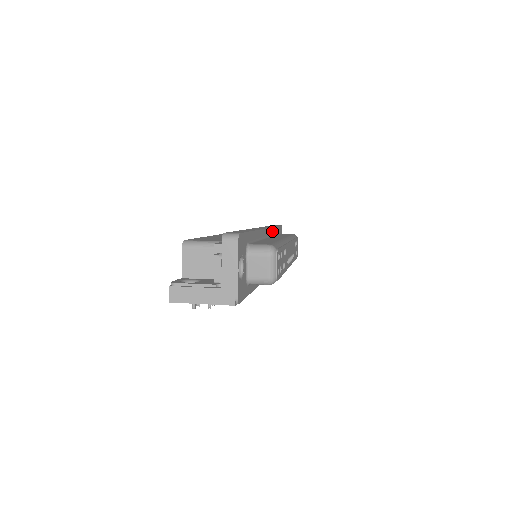
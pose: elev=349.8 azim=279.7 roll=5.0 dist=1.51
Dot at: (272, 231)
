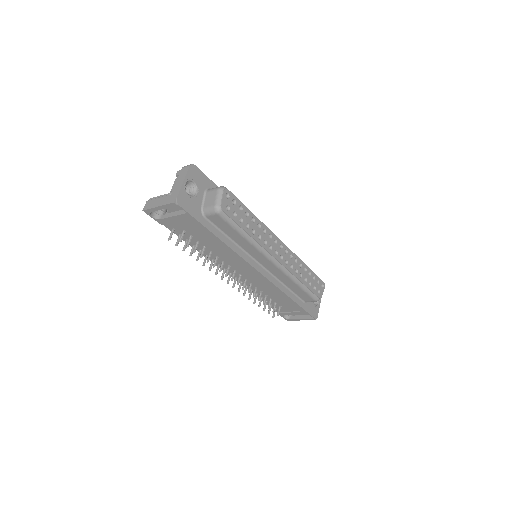
Dot at: occluded
